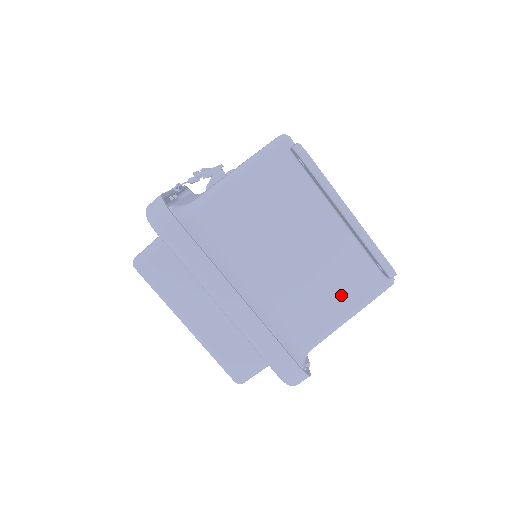
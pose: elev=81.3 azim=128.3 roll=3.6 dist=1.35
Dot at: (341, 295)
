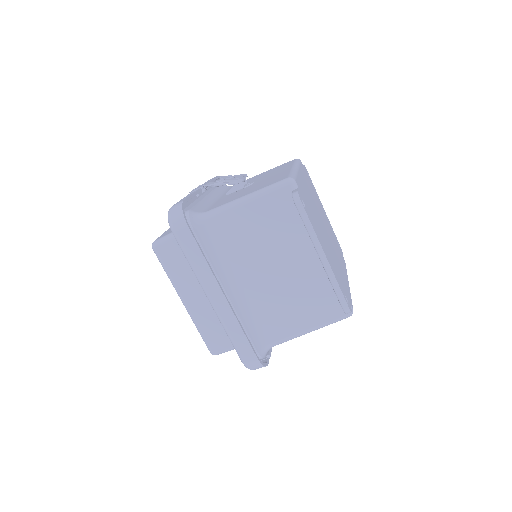
Dot at: (306, 313)
